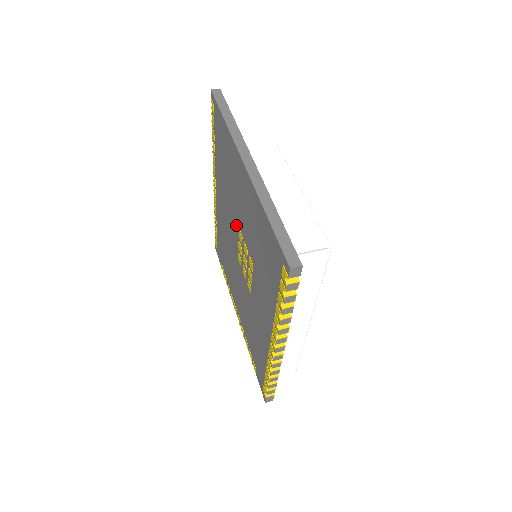
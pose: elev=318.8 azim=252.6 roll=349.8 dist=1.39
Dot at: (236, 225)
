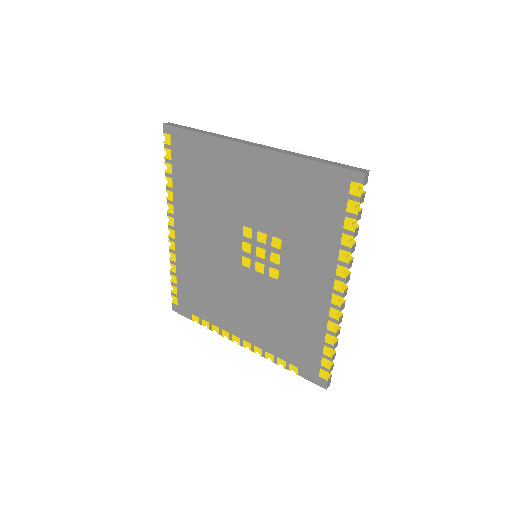
Dot at: (235, 228)
